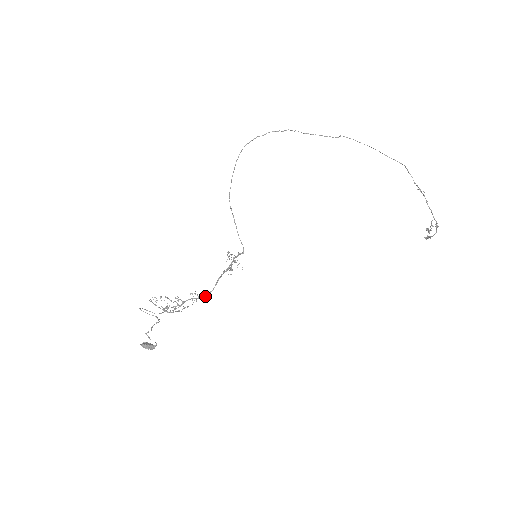
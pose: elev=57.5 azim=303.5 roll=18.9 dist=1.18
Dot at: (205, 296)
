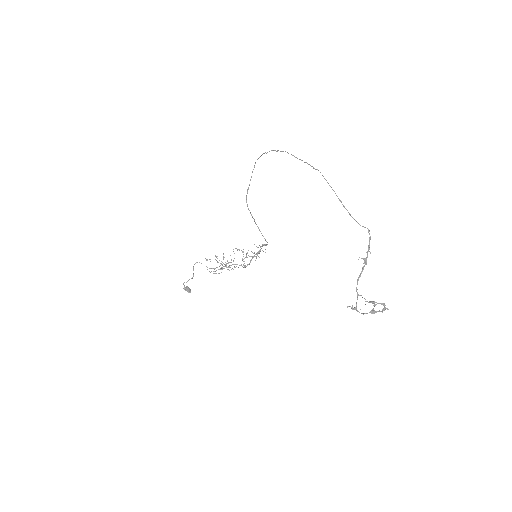
Dot at: (244, 266)
